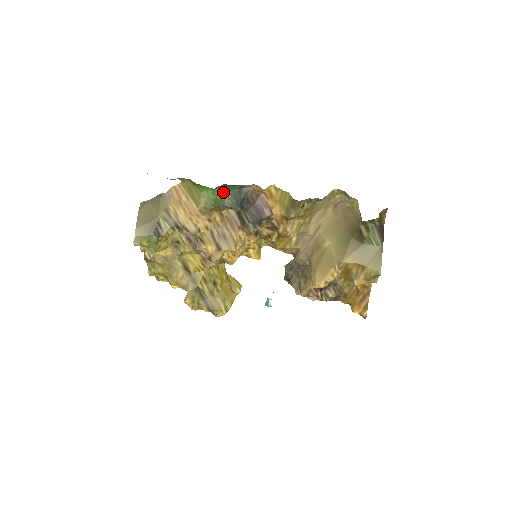
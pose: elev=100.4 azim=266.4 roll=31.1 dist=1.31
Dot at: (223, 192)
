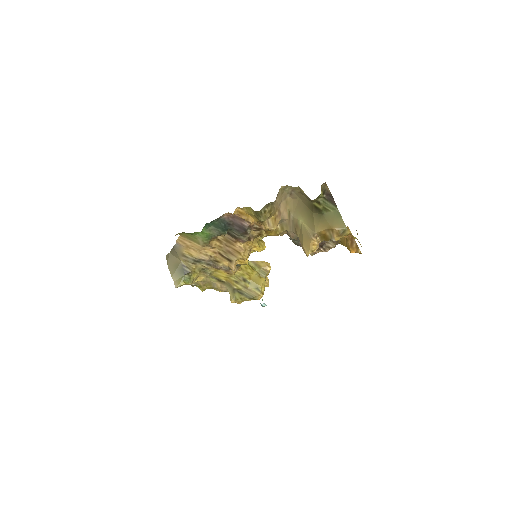
Dot at: (209, 228)
